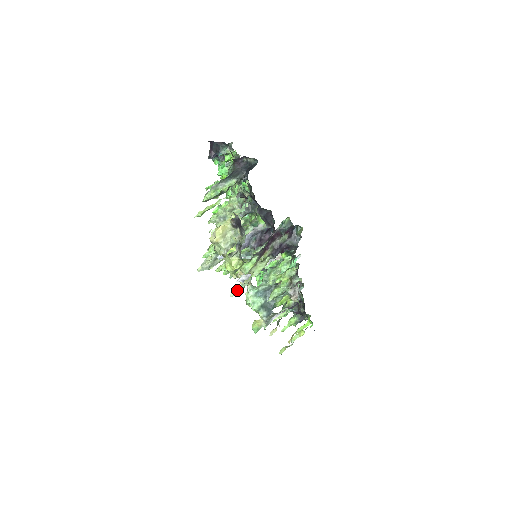
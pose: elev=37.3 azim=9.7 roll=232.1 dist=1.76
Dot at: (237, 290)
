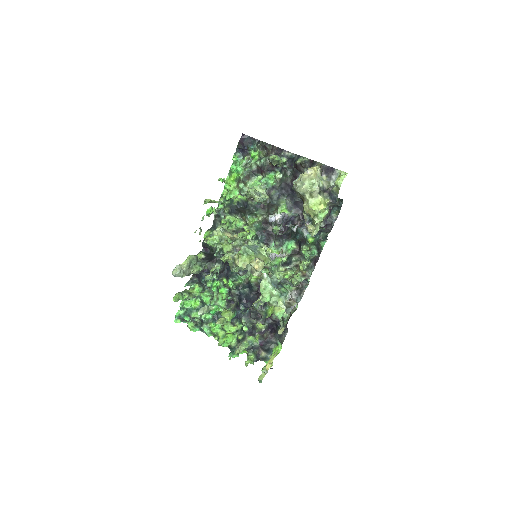
Dot at: (205, 309)
